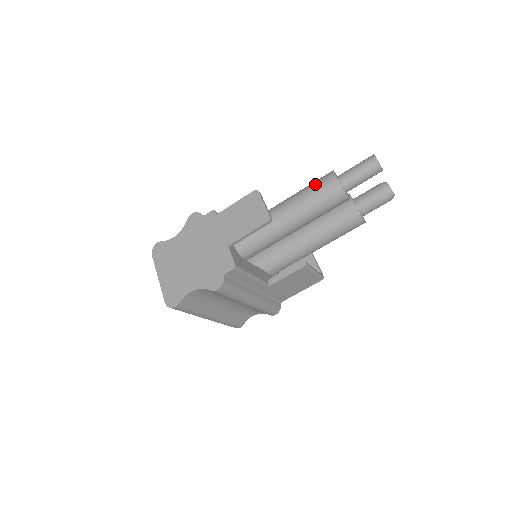
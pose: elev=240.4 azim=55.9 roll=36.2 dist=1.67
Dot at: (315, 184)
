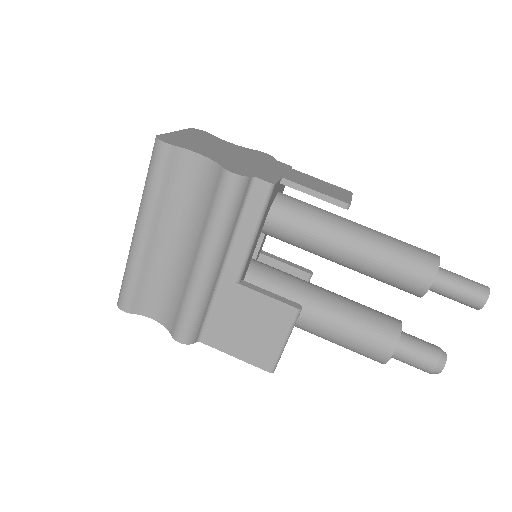
Dot at: (410, 244)
